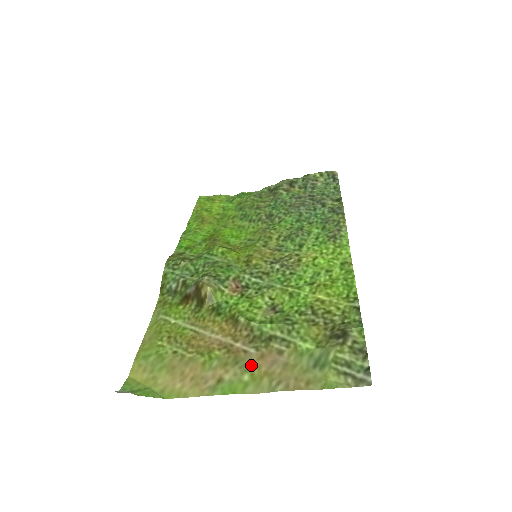
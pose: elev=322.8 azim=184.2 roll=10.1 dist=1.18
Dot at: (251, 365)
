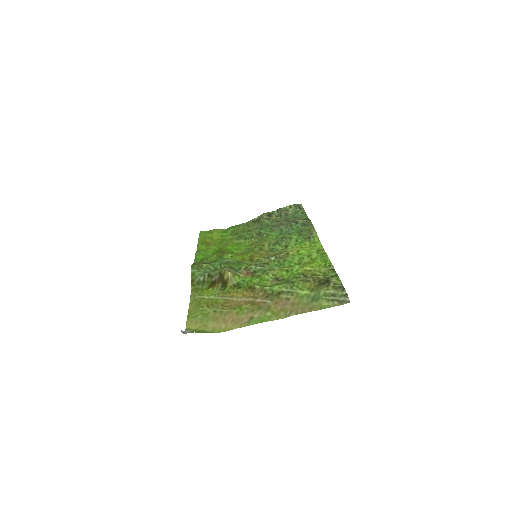
Dot at: (270, 308)
